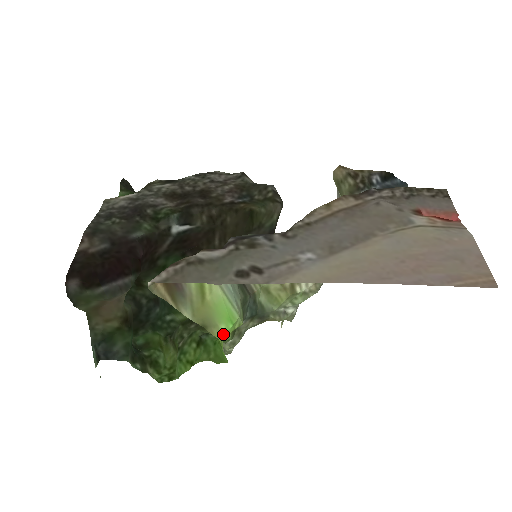
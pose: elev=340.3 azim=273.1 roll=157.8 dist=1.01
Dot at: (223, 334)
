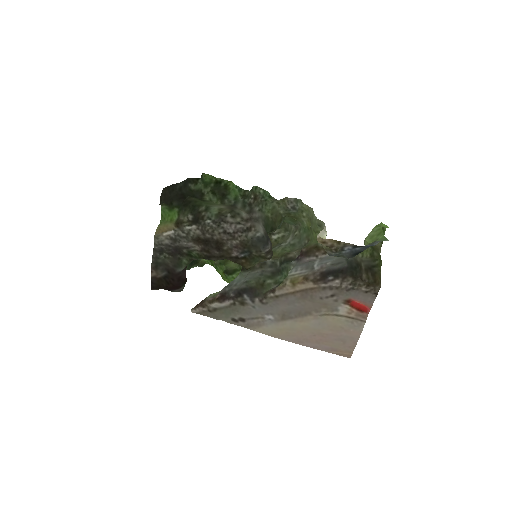
Dot at: occluded
